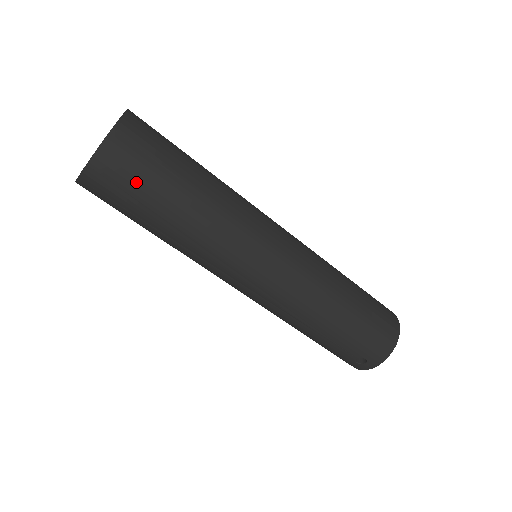
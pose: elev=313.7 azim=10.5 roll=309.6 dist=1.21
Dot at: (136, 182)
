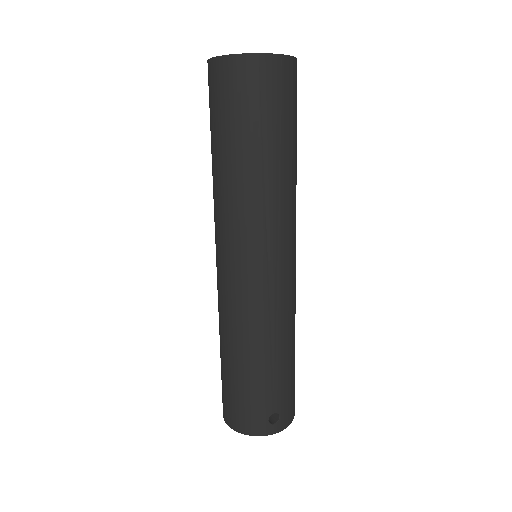
Dot at: (291, 105)
